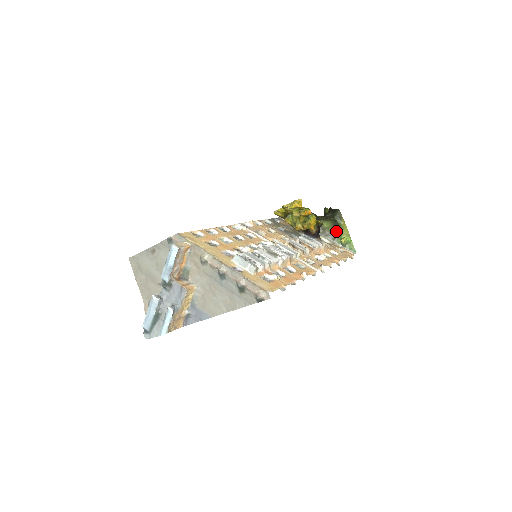
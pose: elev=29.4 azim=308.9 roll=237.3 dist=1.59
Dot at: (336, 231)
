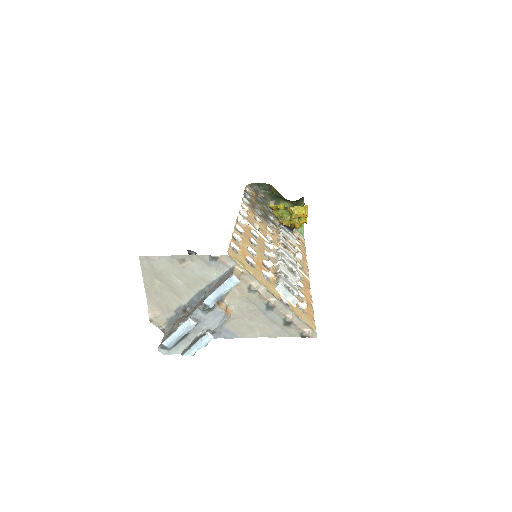
Dot at: occluded
